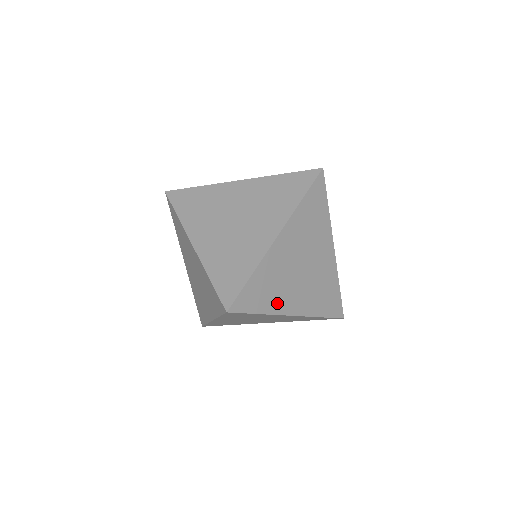
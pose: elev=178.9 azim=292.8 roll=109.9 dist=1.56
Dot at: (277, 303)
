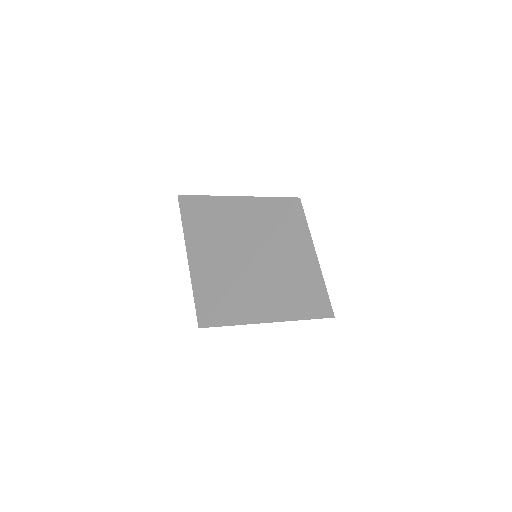
Dot at: (252, 315)
